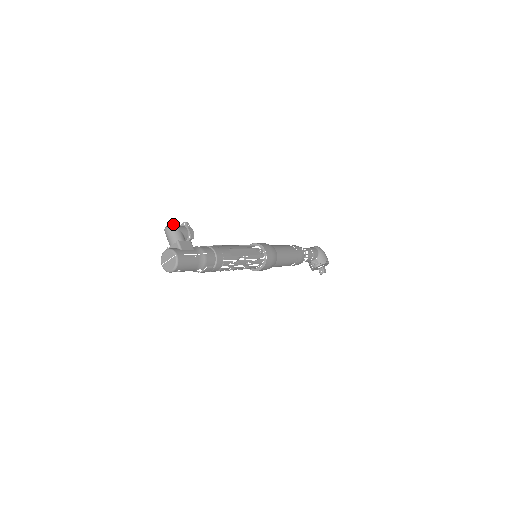
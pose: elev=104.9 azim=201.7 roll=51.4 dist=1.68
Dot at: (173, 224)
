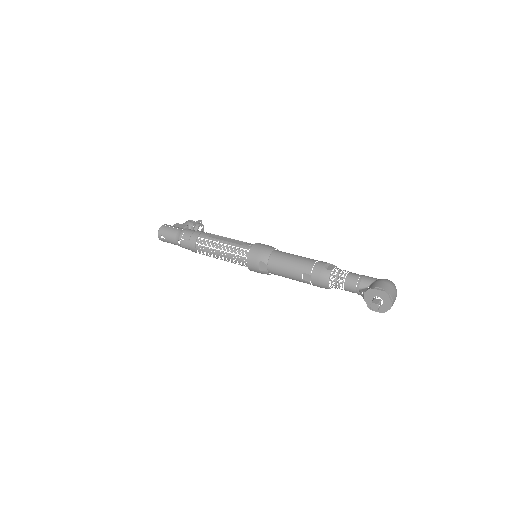
Dot at: (189, 220)
